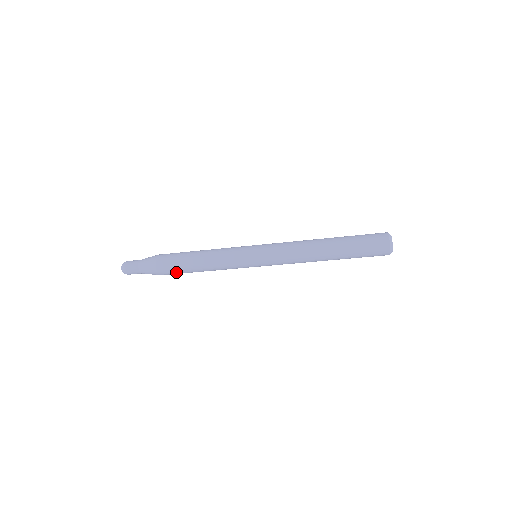
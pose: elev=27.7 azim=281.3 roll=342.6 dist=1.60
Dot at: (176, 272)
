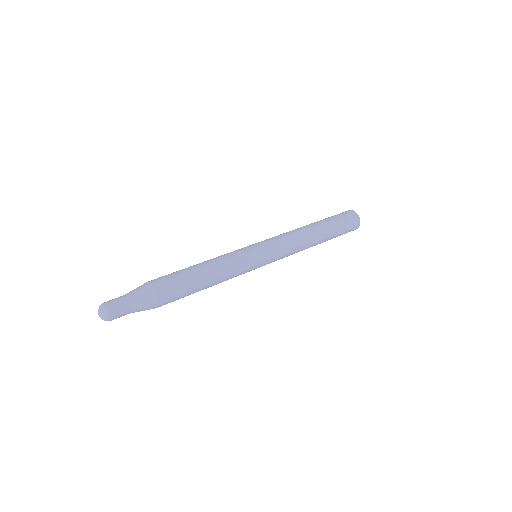
Dot at: occluded
